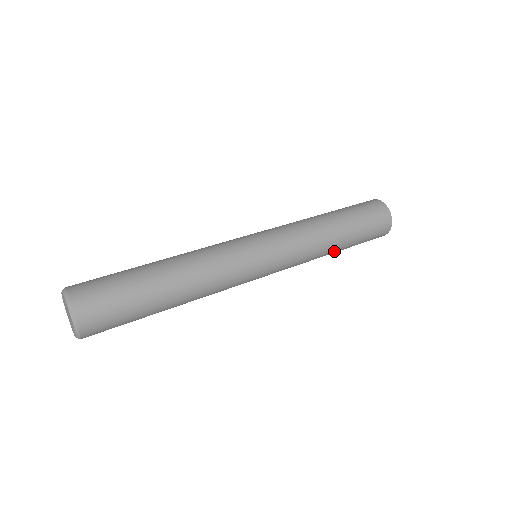
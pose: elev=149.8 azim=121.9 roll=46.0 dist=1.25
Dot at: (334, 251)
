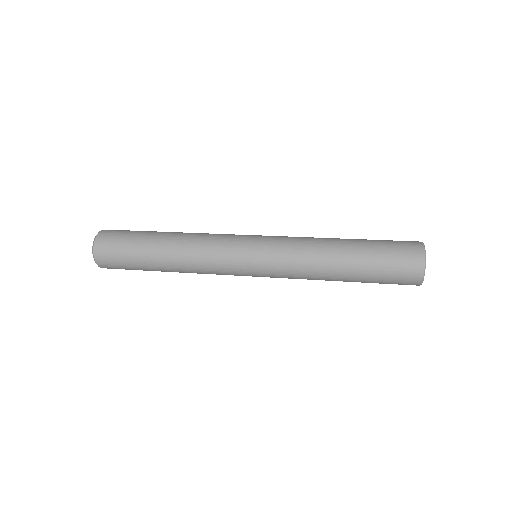
Dot at: (338, 275)
